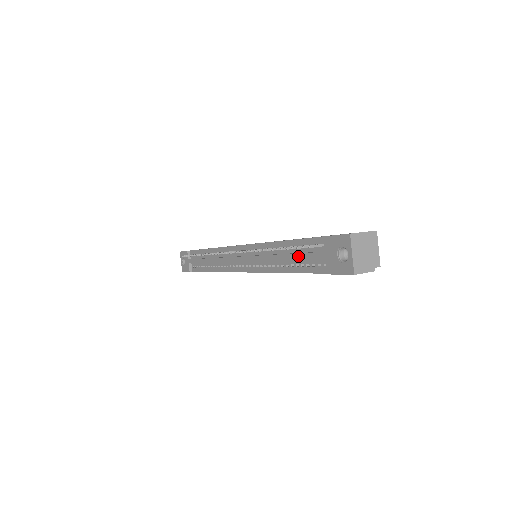
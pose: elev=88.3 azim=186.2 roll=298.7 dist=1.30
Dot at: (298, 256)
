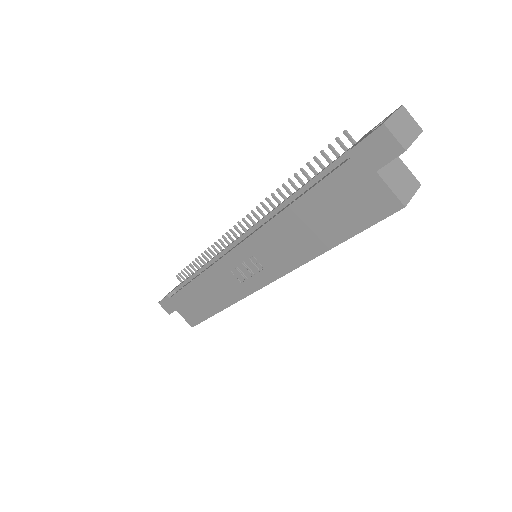
Dot at: (320, 172)
